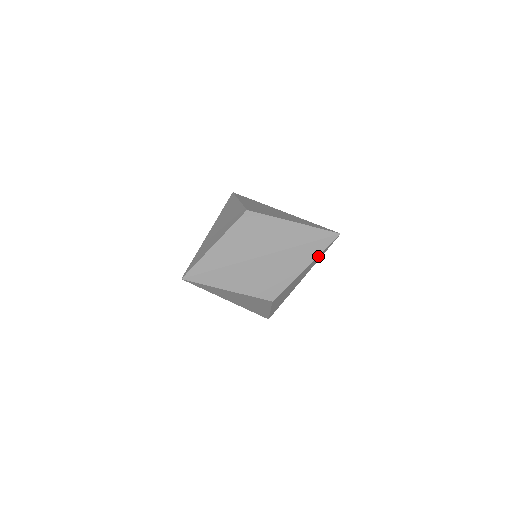
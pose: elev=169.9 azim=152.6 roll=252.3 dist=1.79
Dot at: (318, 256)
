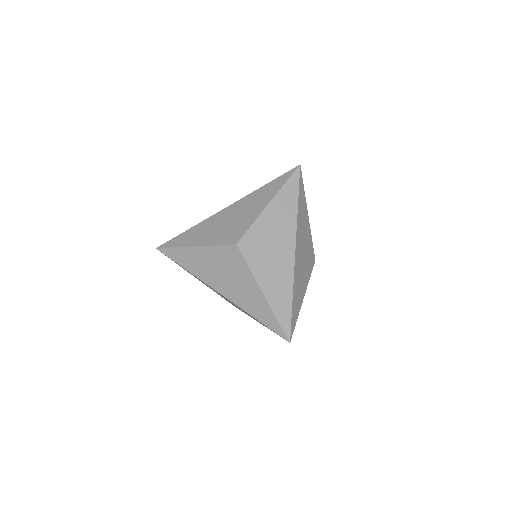
Dot at: occluded
